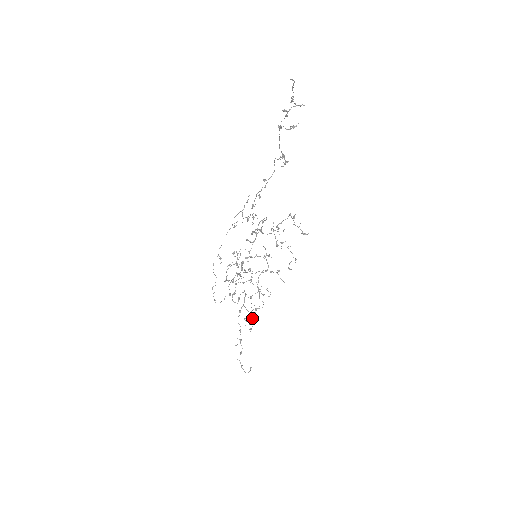
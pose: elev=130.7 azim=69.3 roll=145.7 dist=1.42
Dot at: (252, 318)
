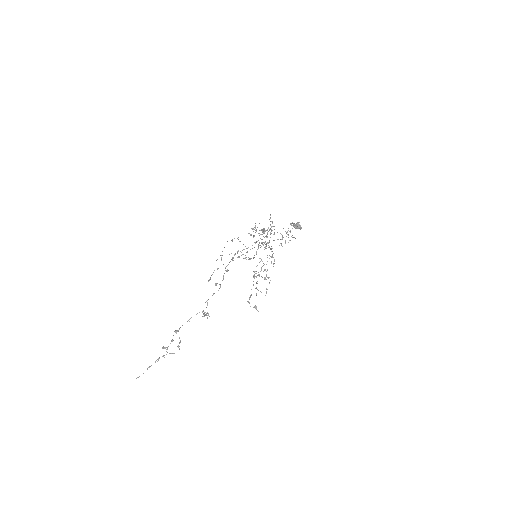
Dot at: (296, 227)
